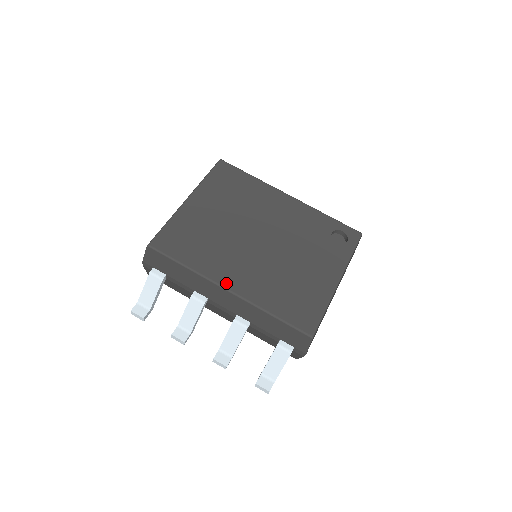
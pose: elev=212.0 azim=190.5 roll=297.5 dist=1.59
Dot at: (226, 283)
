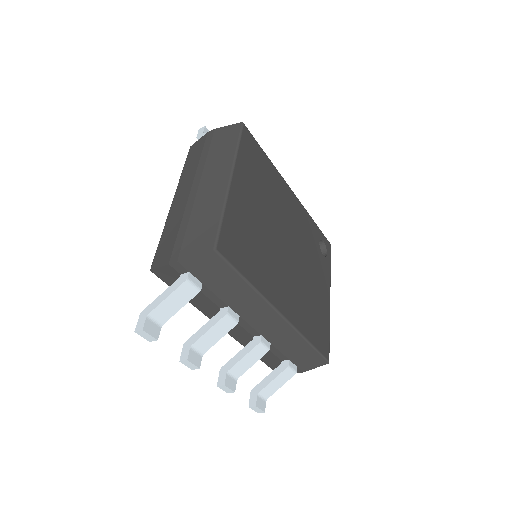
Dot at: (279, 306)
